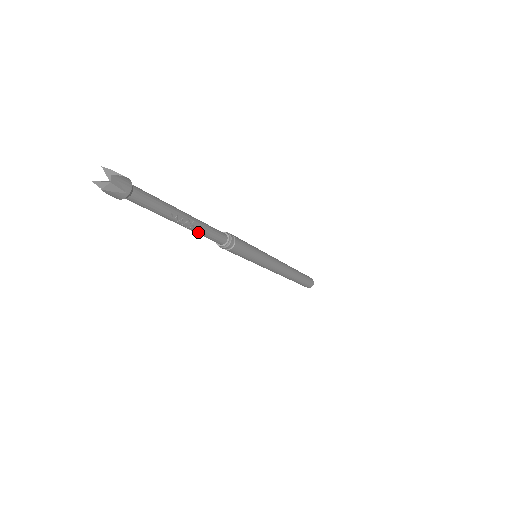
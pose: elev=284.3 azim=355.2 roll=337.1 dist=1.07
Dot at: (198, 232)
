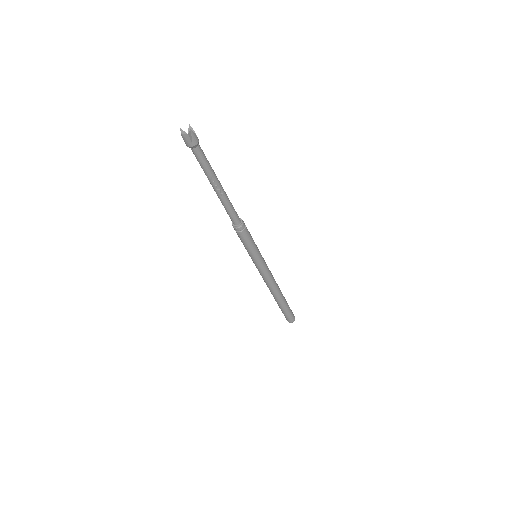
Dot at: (223, 203)
